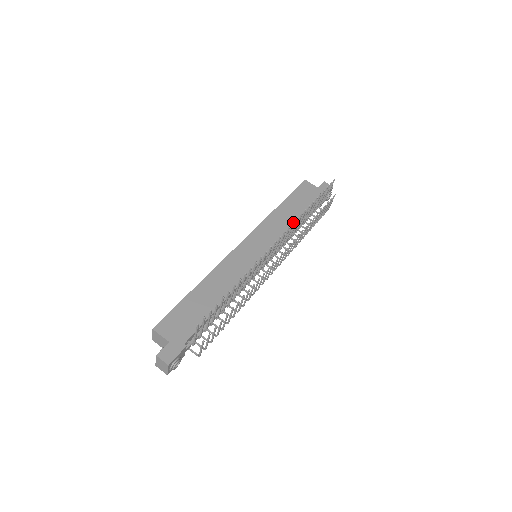
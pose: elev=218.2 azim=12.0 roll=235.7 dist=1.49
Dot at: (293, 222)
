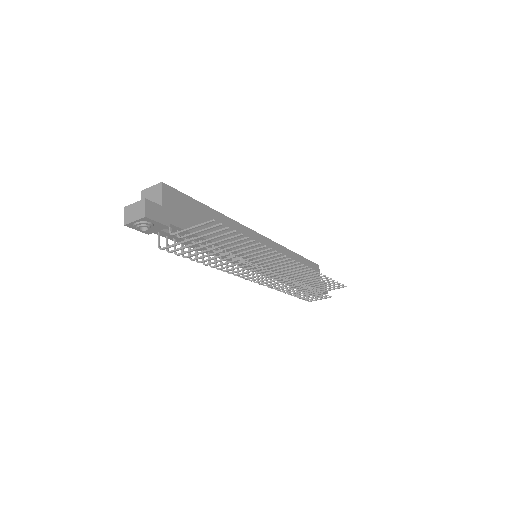
Dot at: occluded
